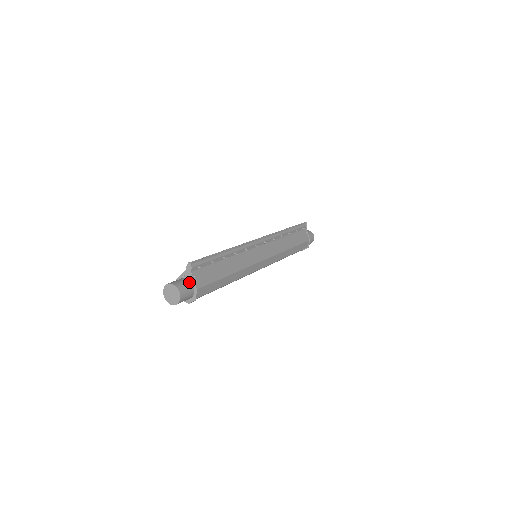
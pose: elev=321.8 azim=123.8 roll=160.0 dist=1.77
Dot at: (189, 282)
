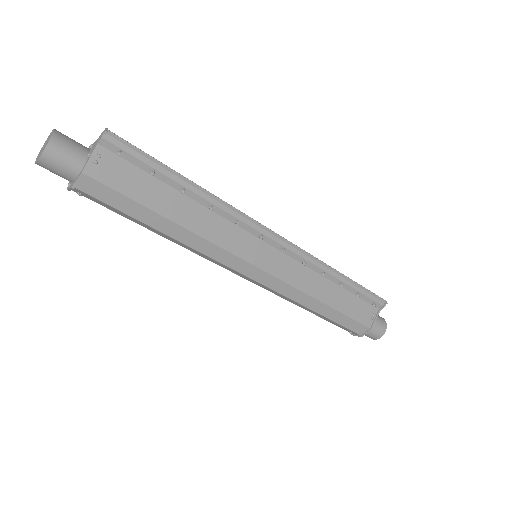
Dot at: (84, 155)
